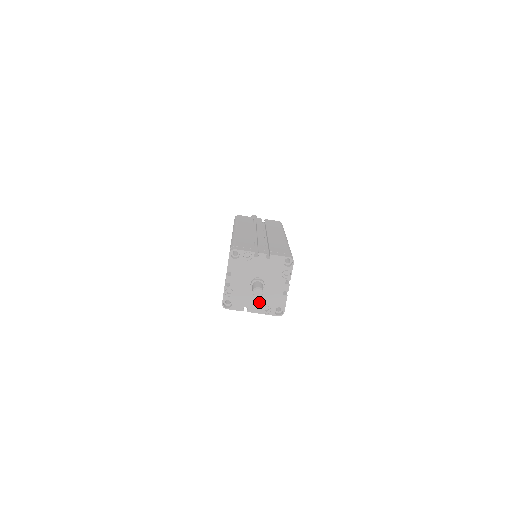
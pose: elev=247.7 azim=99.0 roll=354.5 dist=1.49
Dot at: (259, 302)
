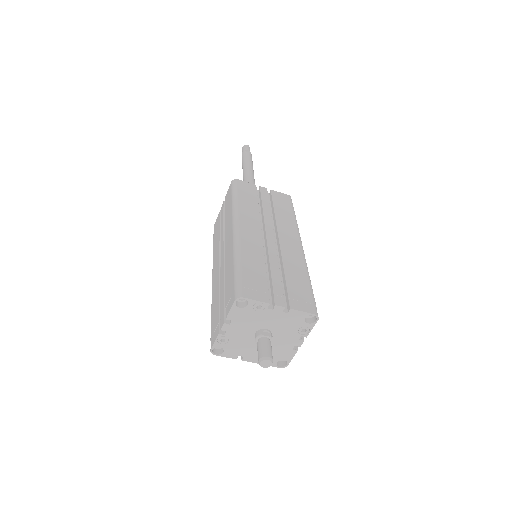
Dot at: occluded
